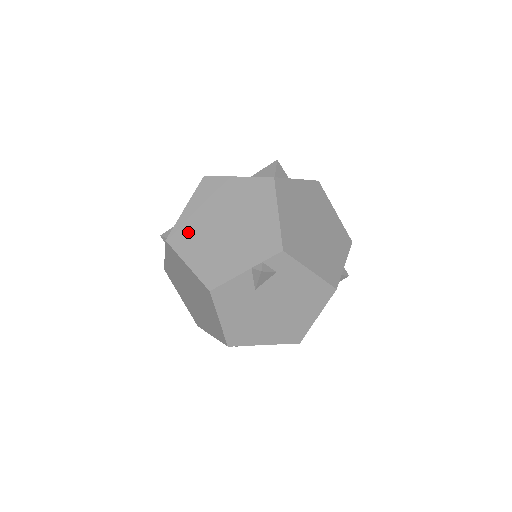
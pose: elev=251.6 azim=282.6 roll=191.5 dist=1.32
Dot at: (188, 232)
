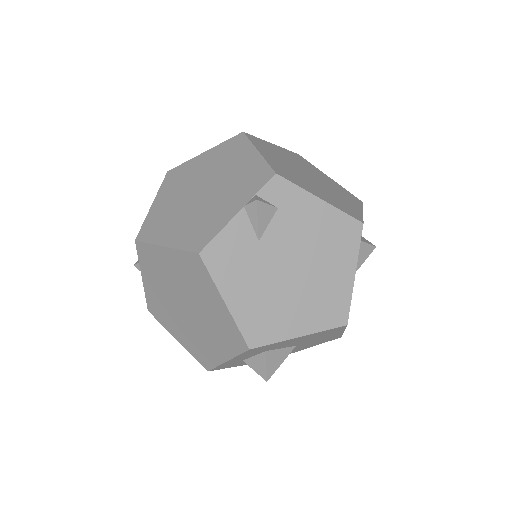
Dot at: (160, 219)
